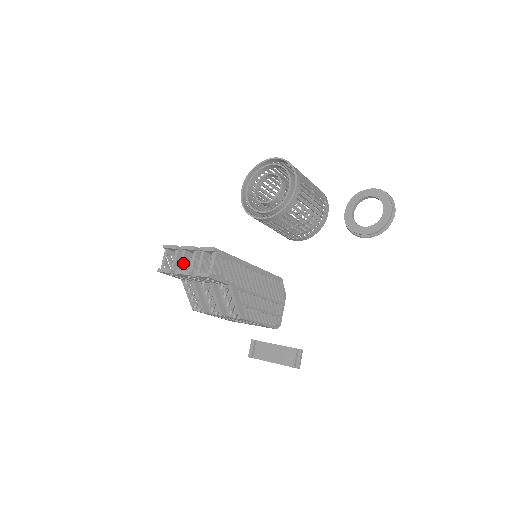
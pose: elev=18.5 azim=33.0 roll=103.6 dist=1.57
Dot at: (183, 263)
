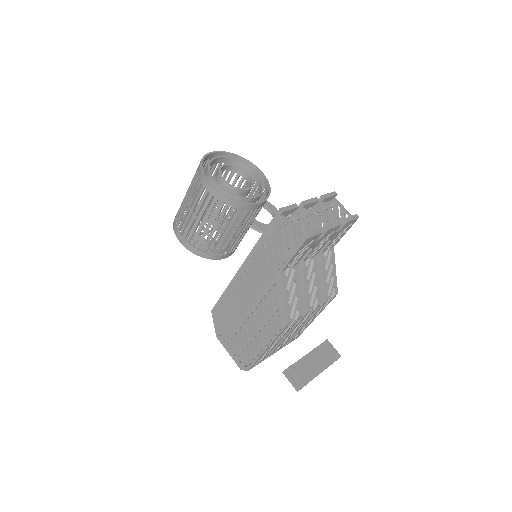
Dot at: (315, 221)
